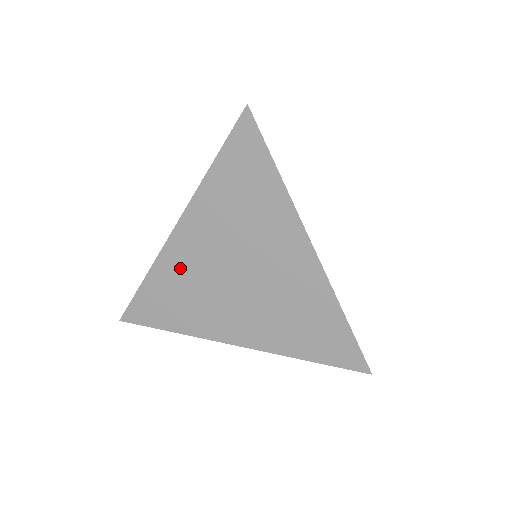
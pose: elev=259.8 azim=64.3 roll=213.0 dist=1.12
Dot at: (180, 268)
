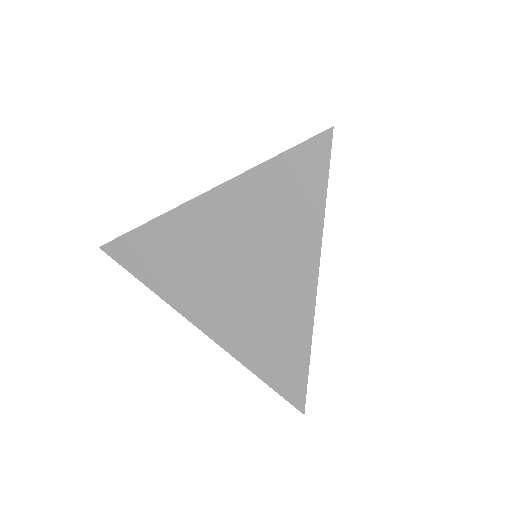
Dot at: (185, 233)
